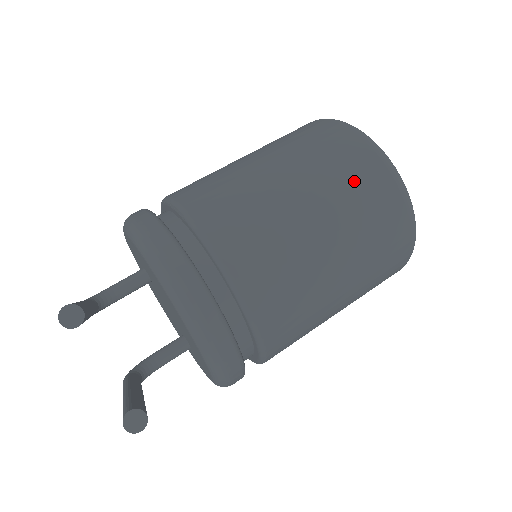
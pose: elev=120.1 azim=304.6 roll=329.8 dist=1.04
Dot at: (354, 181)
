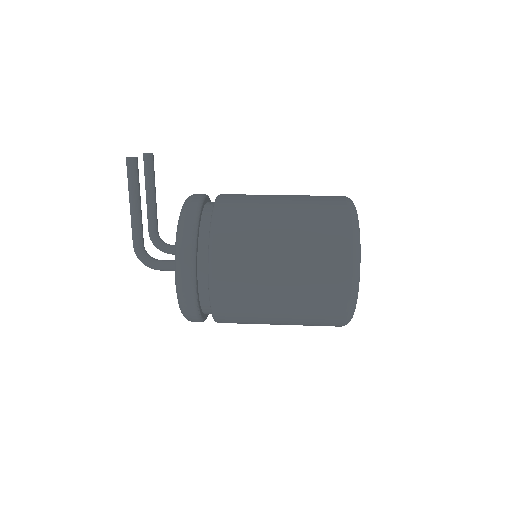
Dot at: occluded
